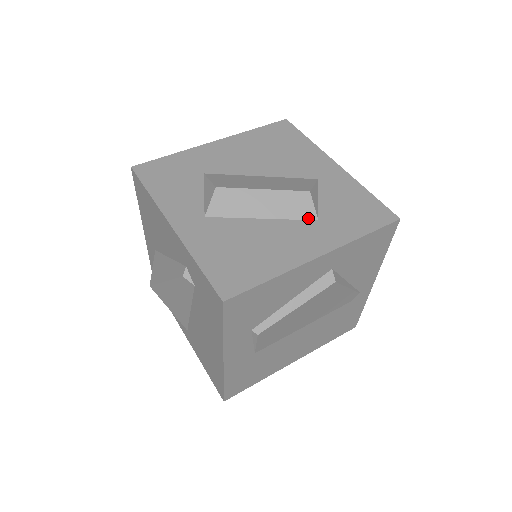
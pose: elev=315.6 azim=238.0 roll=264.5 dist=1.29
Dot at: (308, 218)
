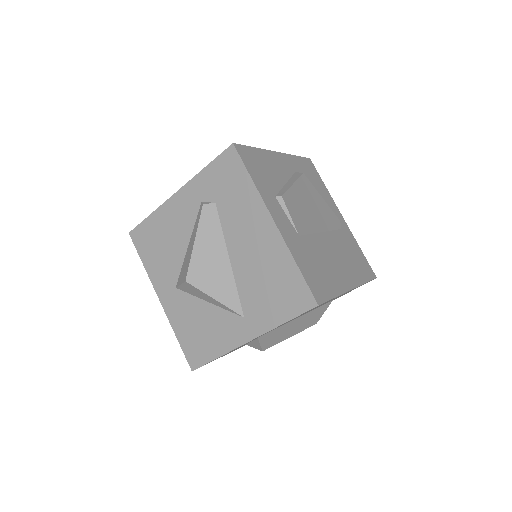
Dot at: occluded
